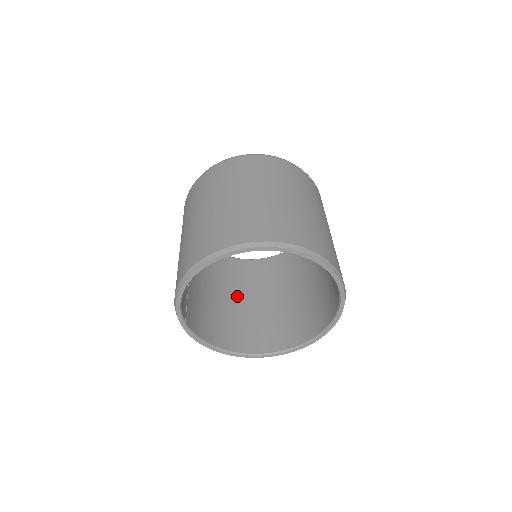
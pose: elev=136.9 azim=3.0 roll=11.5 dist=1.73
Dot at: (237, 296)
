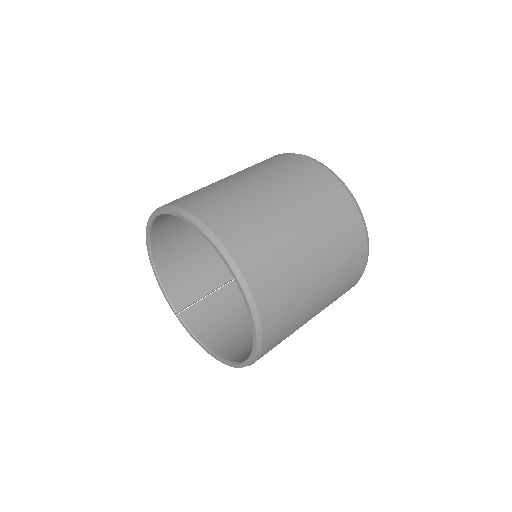
Dot at: occluded
